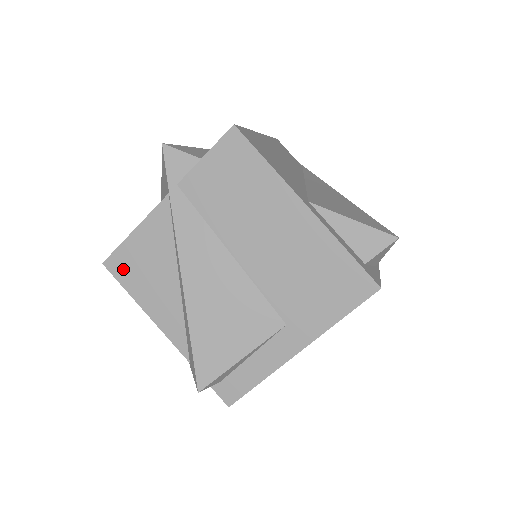
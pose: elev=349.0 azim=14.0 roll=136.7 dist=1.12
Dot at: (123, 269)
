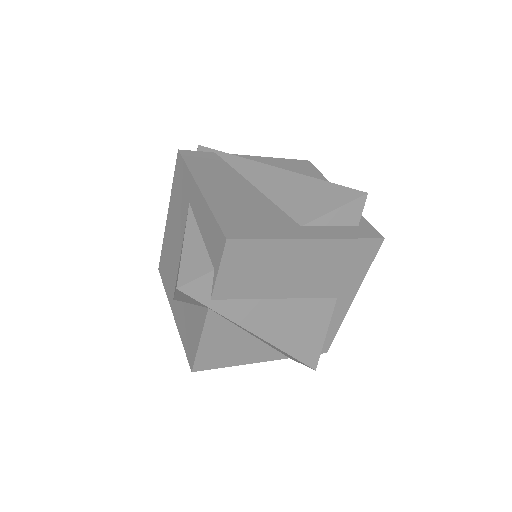
Dot at: (209, 362)
